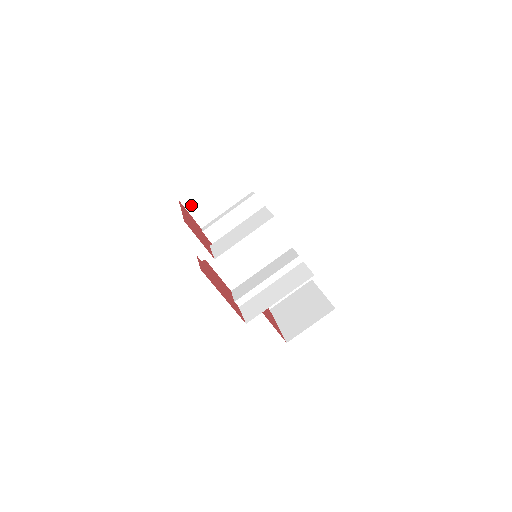
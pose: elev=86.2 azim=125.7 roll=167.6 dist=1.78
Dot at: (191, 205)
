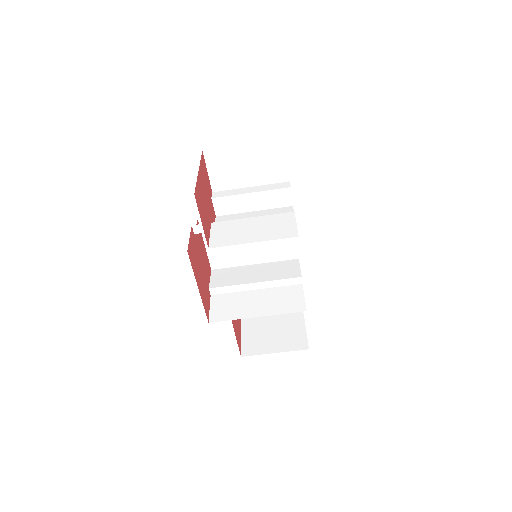
Dot at: (214, 162)
